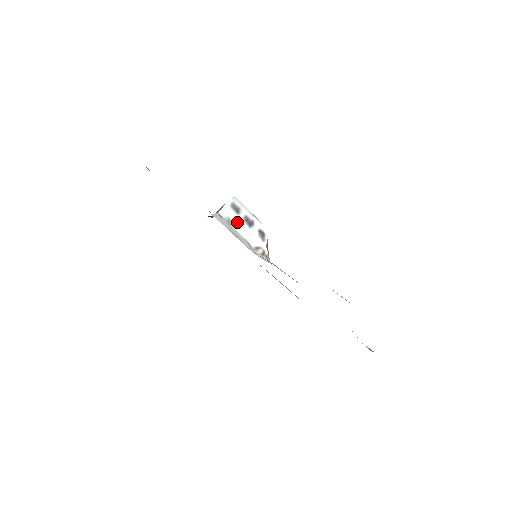
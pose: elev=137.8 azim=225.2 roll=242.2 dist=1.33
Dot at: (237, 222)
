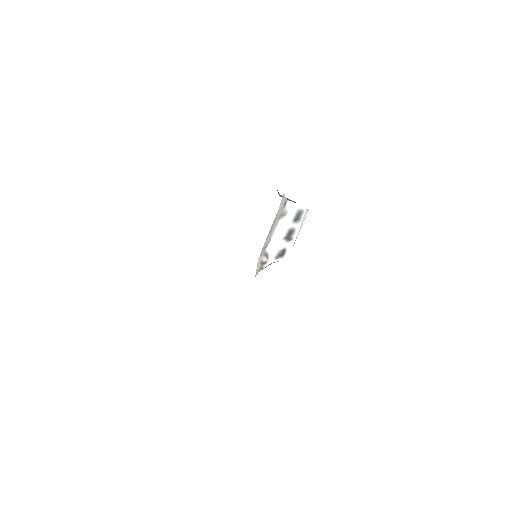
Dot at: (285, 223)
